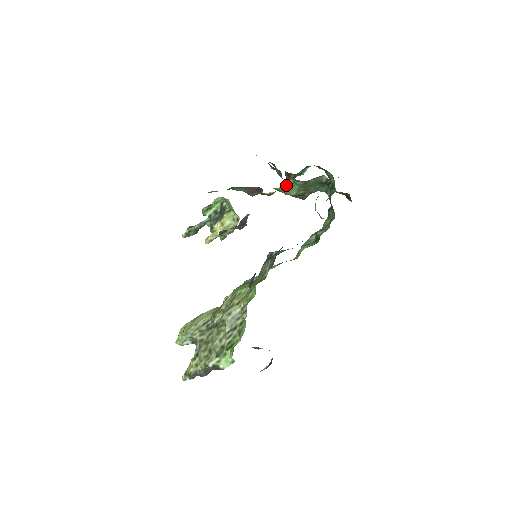
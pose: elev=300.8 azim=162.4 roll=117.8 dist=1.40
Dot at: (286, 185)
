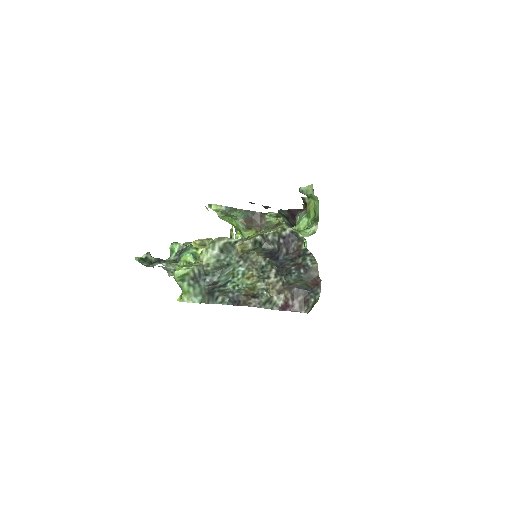
Dot at: occluded
